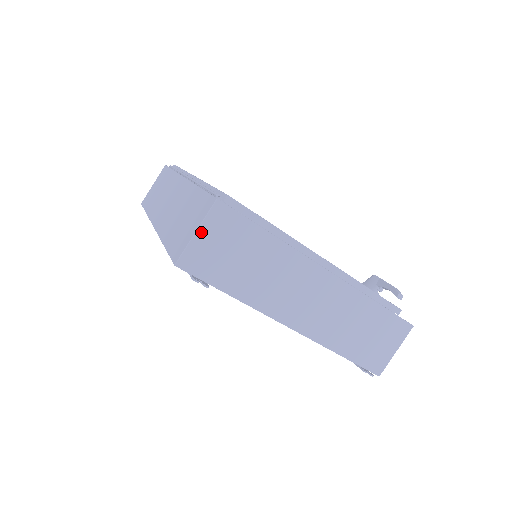
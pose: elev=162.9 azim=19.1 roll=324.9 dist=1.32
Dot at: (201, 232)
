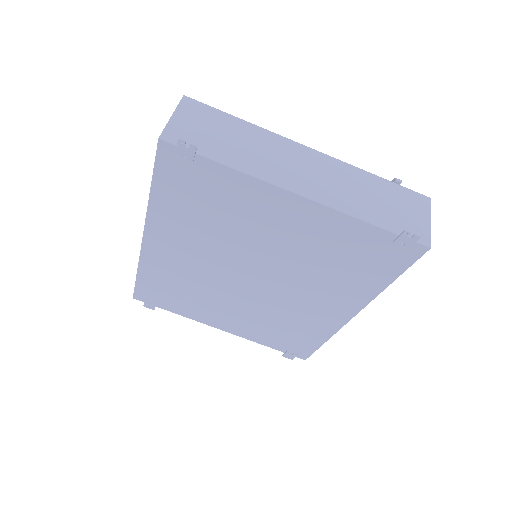
Dot at: (177, 116)
